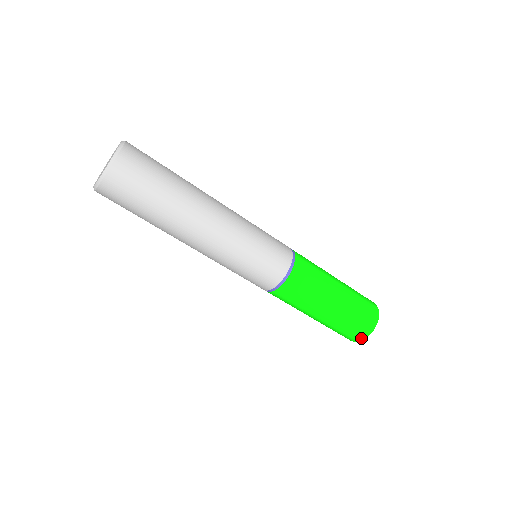
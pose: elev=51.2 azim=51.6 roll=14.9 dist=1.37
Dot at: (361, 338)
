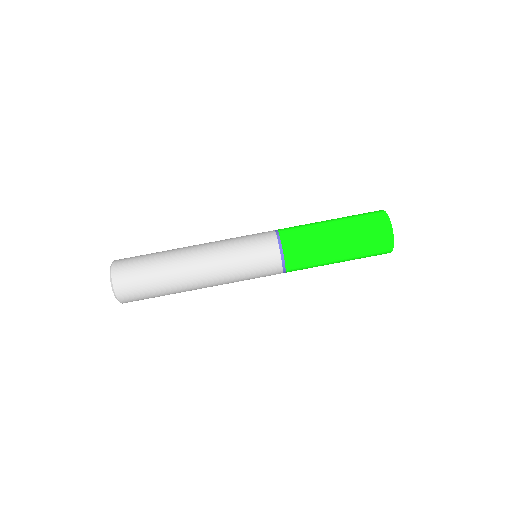
Dot at: (388, 226)
